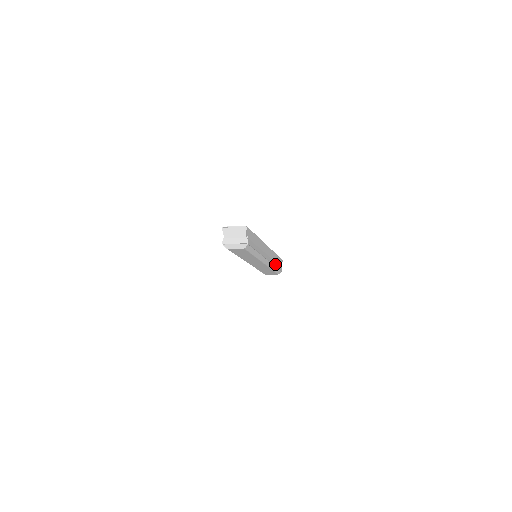
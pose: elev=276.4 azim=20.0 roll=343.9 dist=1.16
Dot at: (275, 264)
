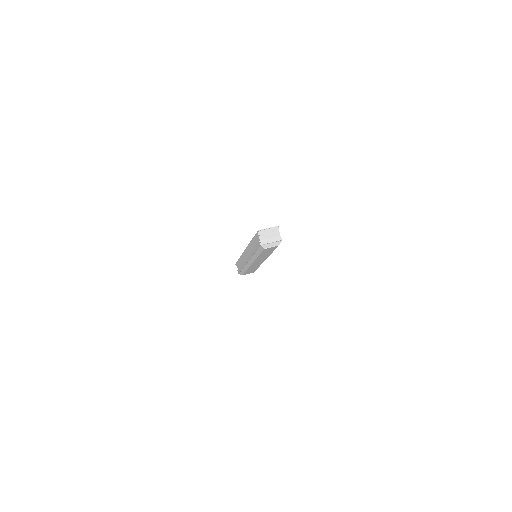
Dot at: occluded
